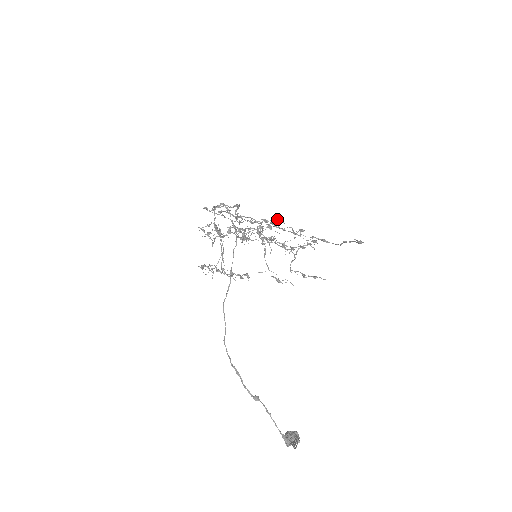
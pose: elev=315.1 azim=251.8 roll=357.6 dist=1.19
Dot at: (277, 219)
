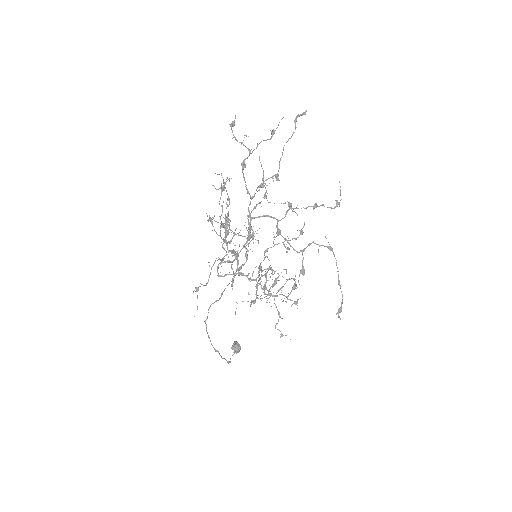
Dot at: occluded
